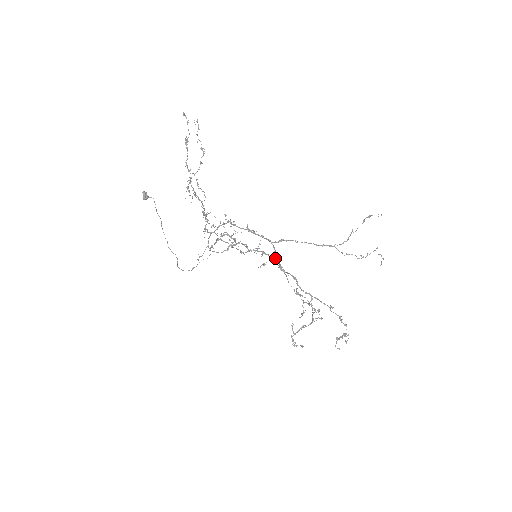
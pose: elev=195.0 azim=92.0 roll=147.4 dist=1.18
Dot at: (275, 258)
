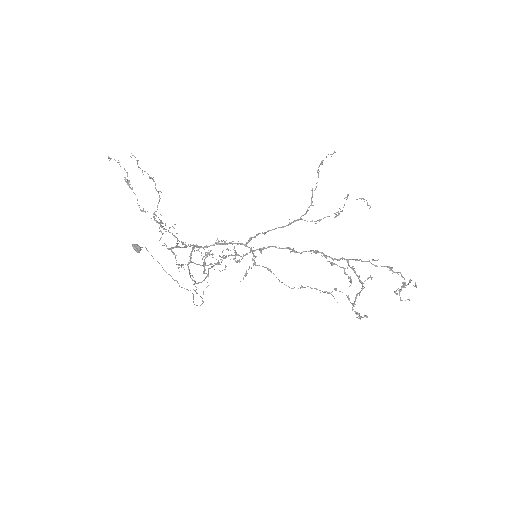
Dot at: occluded
